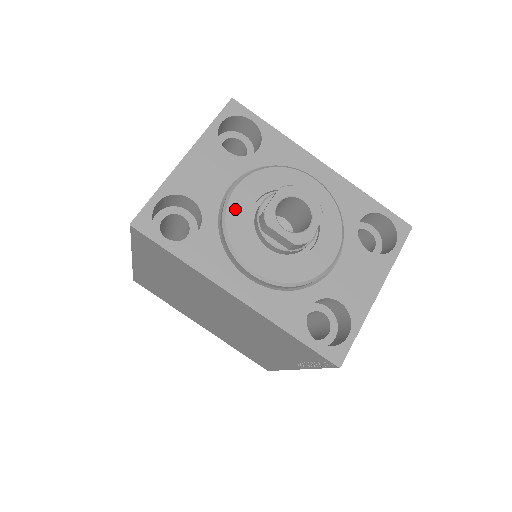
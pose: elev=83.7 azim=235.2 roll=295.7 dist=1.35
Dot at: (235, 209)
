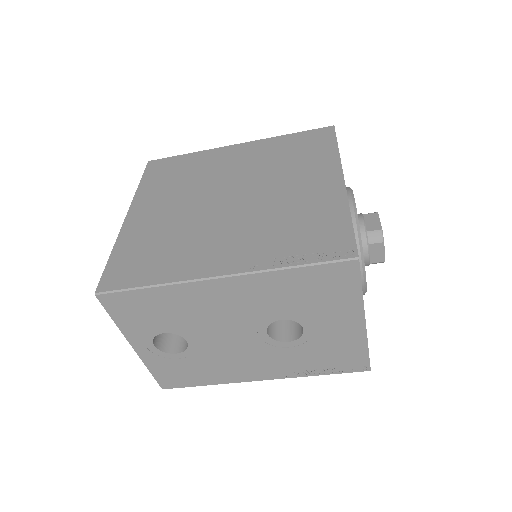
Dot at: occluded
